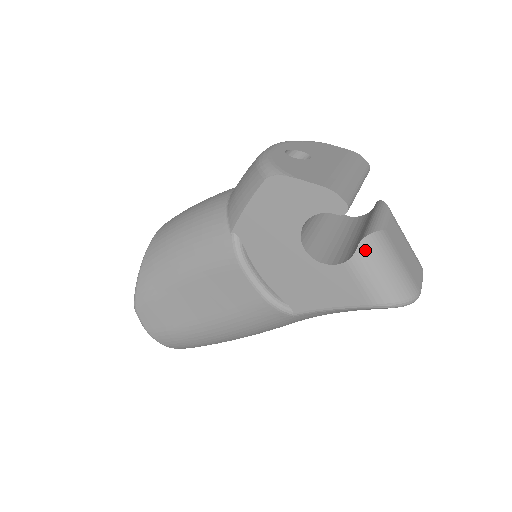
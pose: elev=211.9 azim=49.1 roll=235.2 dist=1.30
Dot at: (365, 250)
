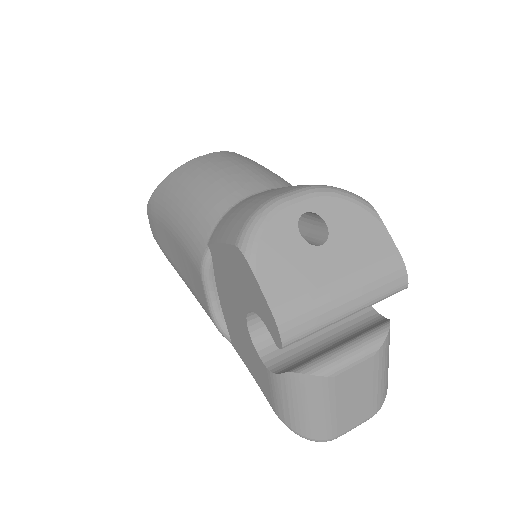
Dot at: (289, 381)
